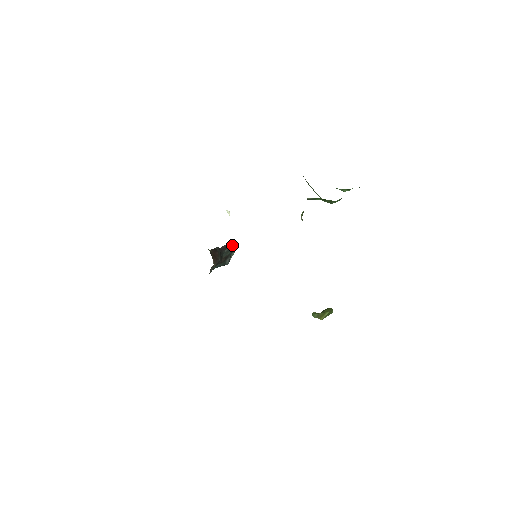
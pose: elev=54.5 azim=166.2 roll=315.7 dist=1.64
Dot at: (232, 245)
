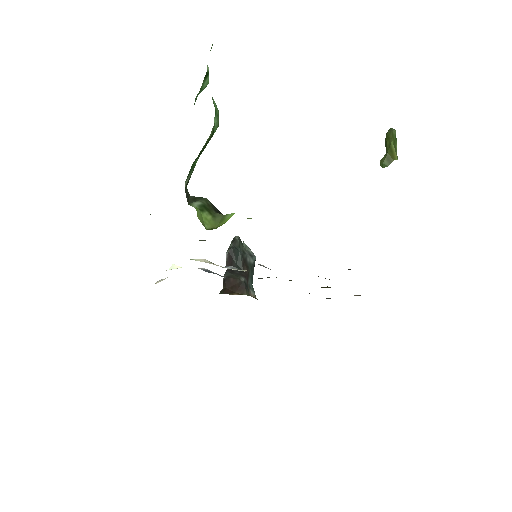
Dot at: (231, 248)
